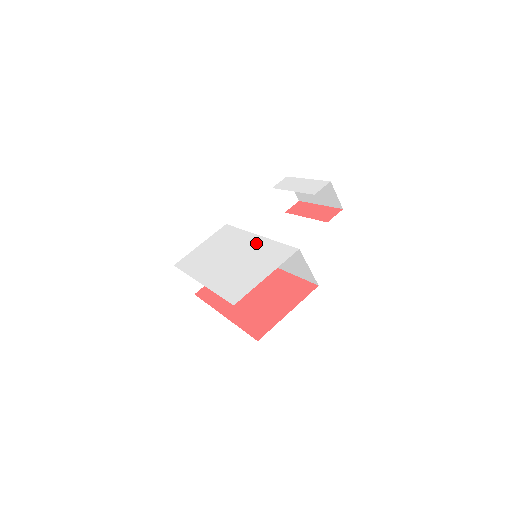
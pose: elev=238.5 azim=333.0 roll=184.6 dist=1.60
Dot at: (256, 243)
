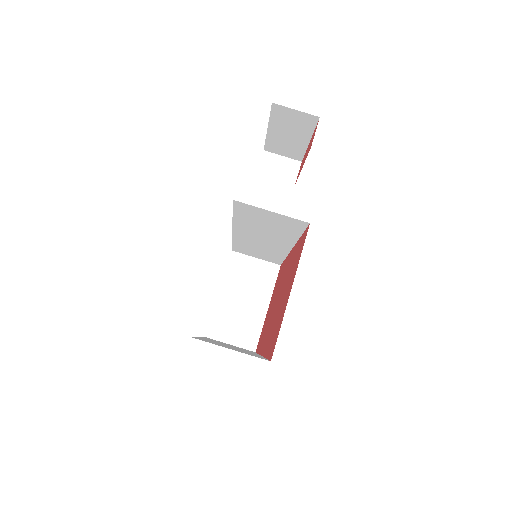
Dot at: occluded
